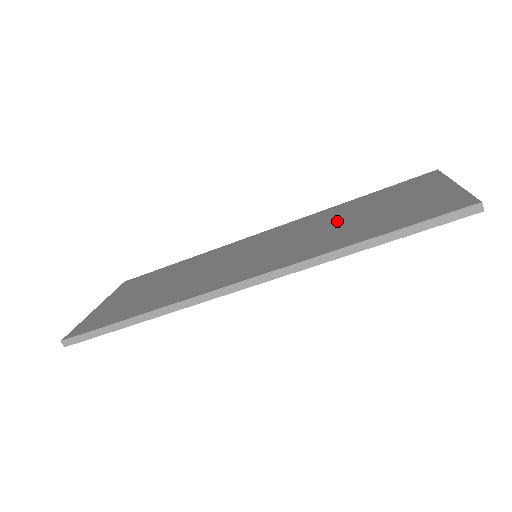
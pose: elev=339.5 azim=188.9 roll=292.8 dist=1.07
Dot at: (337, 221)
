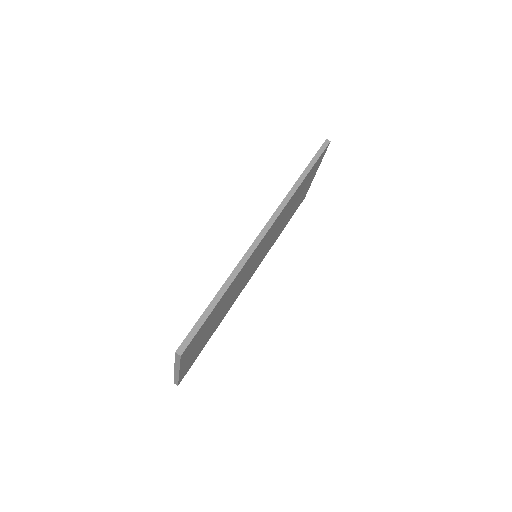
Dot at: occluded
